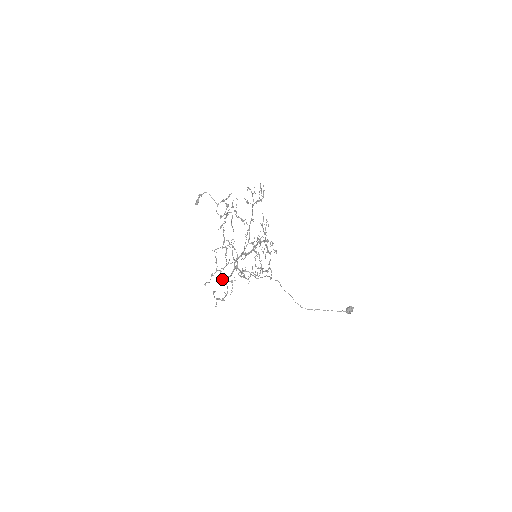
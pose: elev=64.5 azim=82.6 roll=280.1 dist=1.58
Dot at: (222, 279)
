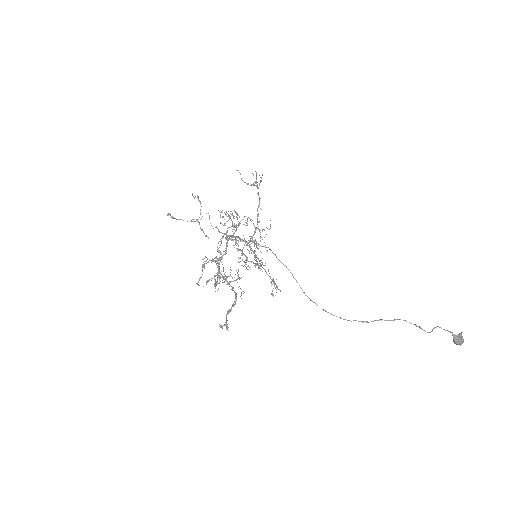
Dot at: (217, 260)
